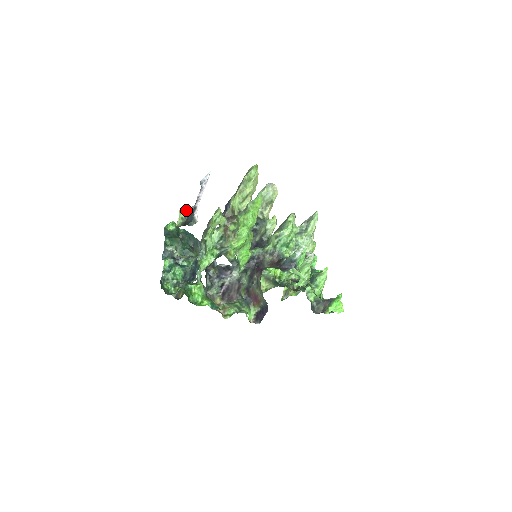
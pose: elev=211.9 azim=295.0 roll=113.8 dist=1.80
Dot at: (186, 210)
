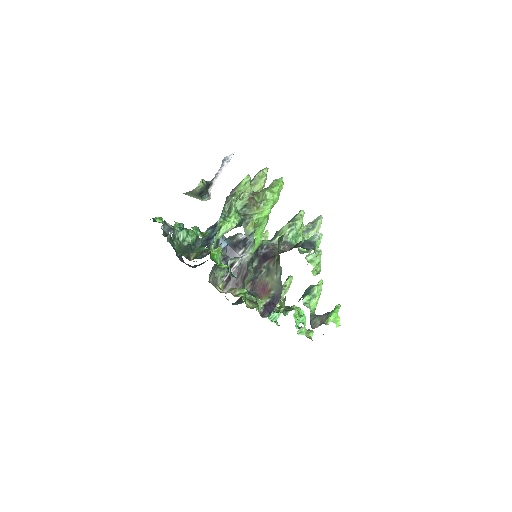
Dot at: occluded
